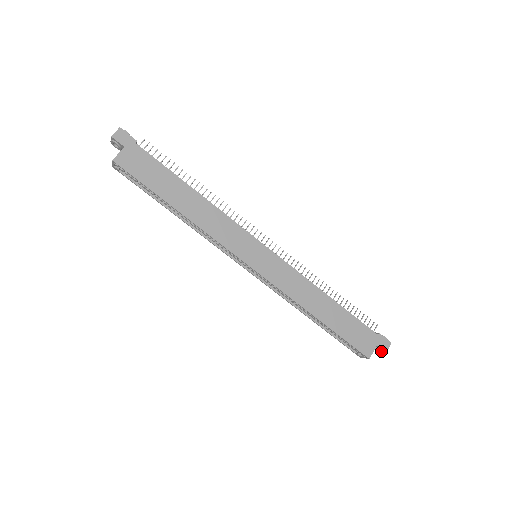
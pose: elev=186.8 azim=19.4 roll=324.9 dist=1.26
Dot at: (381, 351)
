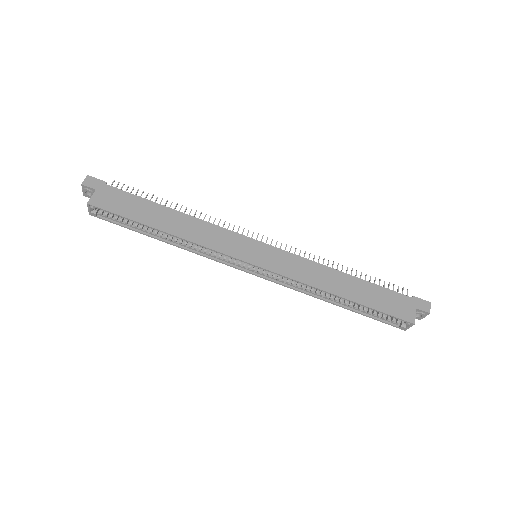
Dot at: (424, 314)
